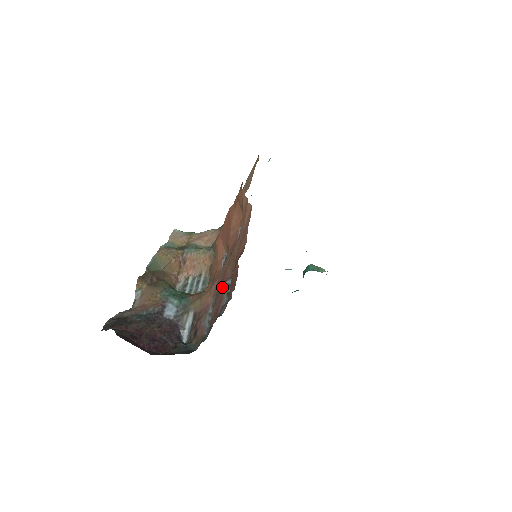
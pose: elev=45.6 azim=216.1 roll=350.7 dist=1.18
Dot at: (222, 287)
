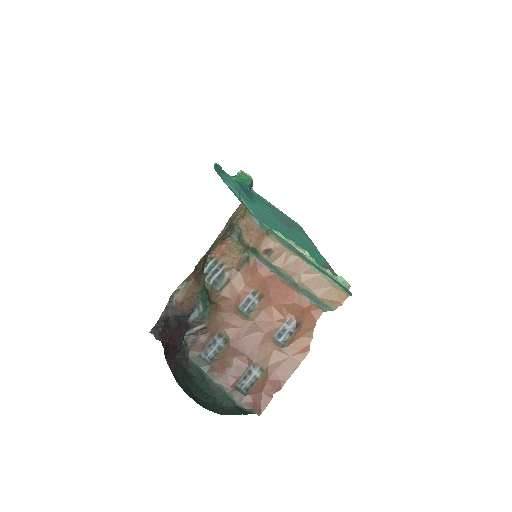
Dot at: (245, 366)
